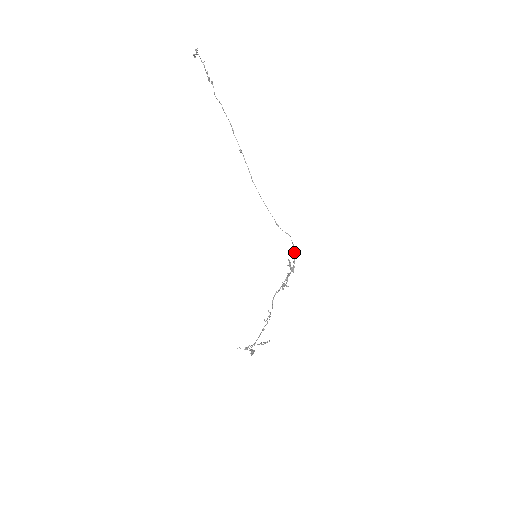
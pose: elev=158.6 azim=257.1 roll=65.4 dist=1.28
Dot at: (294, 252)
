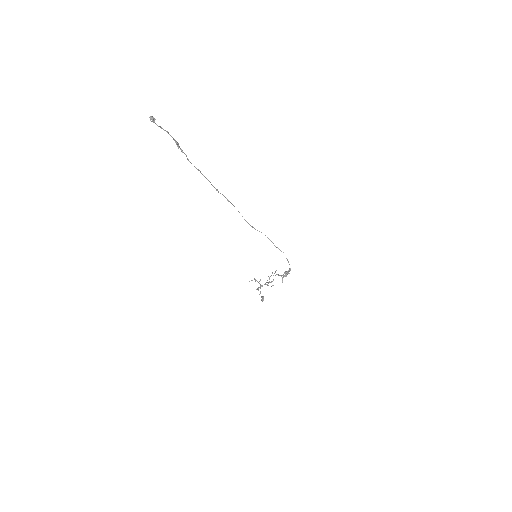
Dot at: occluded
